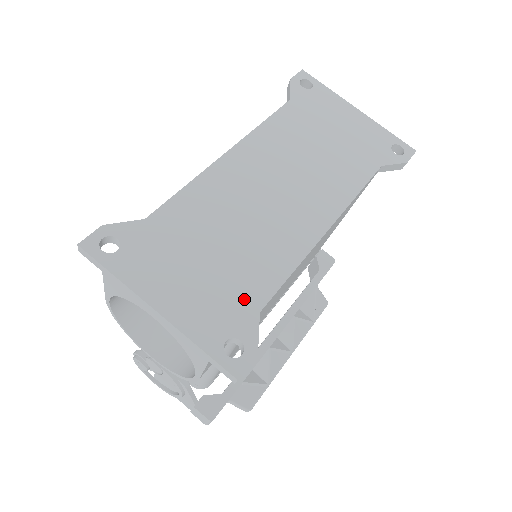
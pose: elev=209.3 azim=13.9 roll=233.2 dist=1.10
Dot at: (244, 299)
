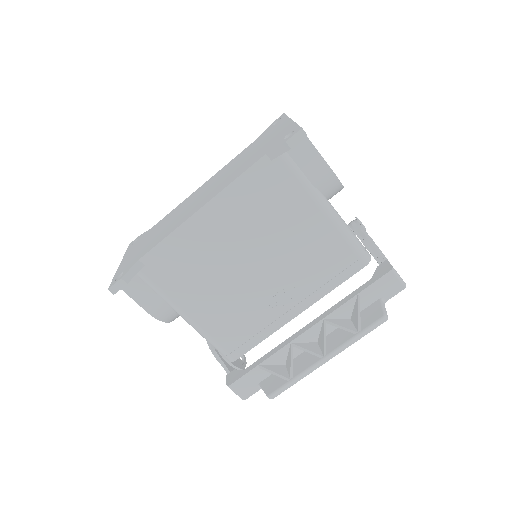
Dot at: (141, 255)
